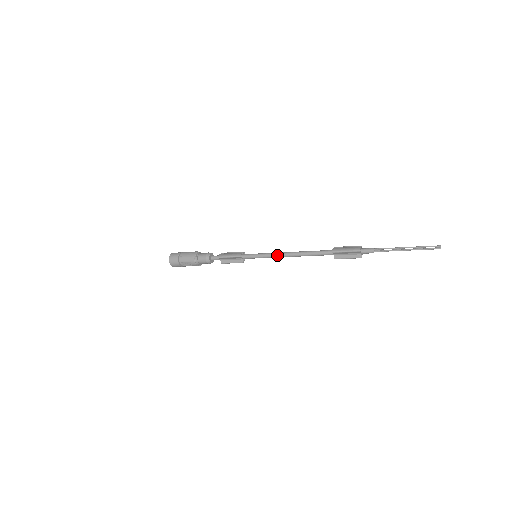
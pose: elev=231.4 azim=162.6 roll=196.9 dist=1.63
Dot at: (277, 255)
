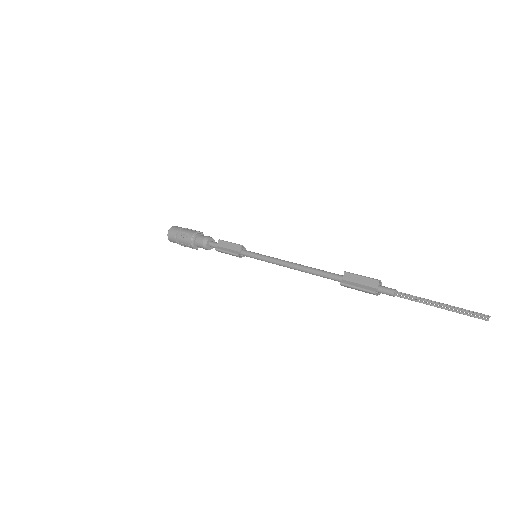
Dot at: (279, 259)
